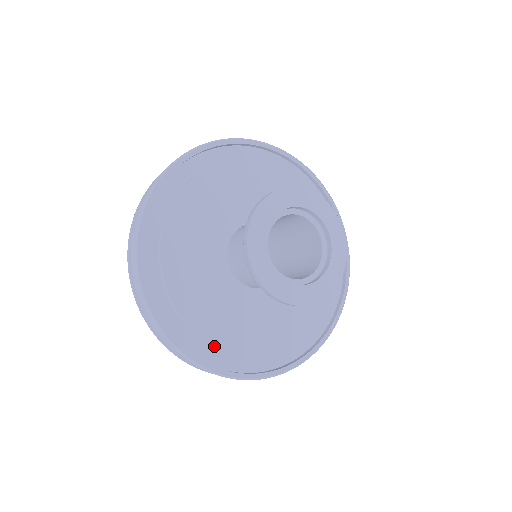
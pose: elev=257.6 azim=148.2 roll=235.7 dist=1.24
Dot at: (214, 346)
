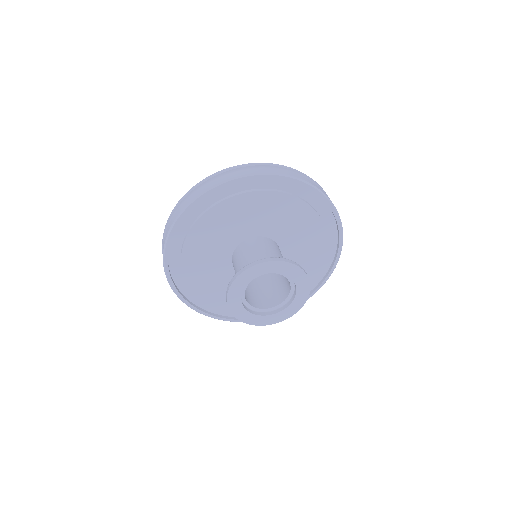
Dot at: occluded
